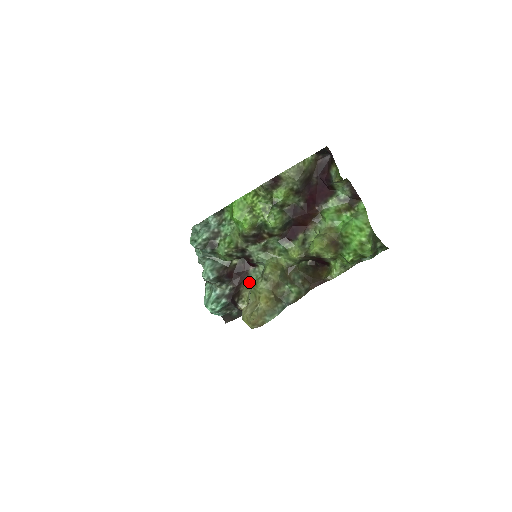
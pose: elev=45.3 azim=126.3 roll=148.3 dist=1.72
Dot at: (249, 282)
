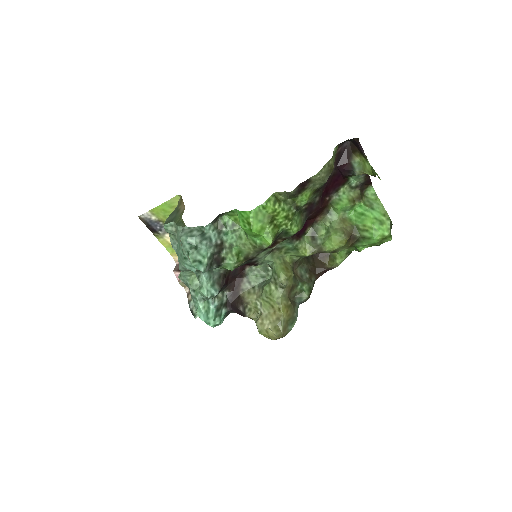
Dot at: (248, 284)
